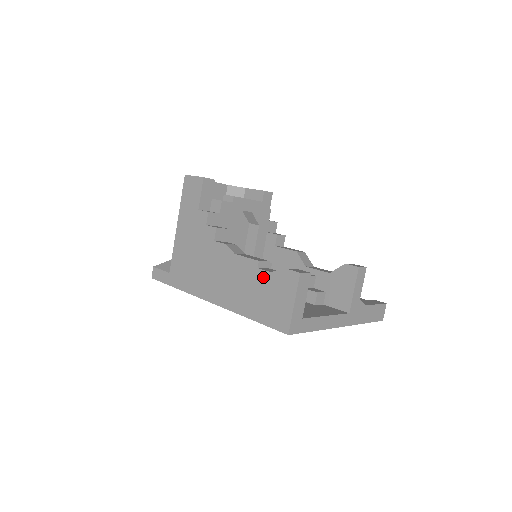
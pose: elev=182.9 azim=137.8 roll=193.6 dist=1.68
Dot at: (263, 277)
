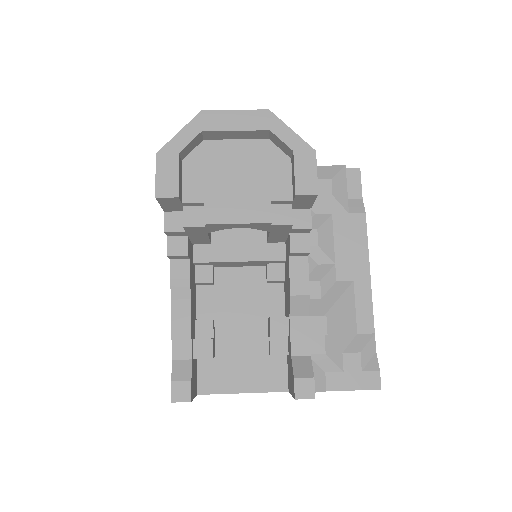
Dot at: occluded
